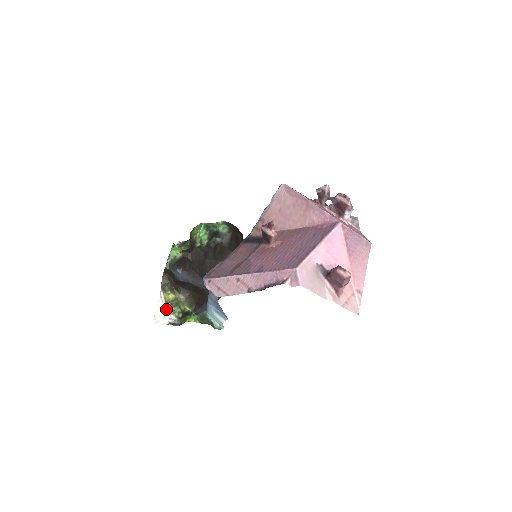
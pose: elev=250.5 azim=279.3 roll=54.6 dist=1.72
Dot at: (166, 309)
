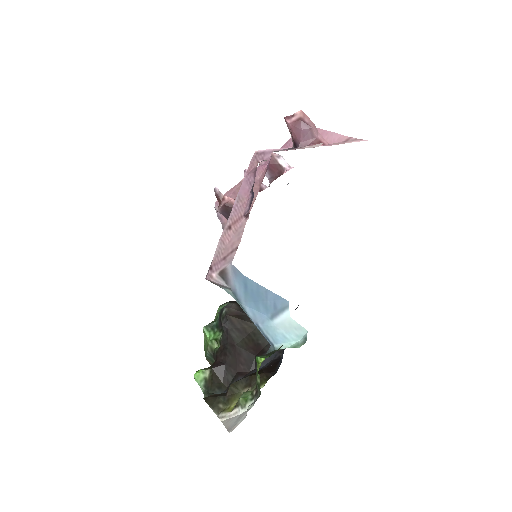
Dot at: (235, 412)
